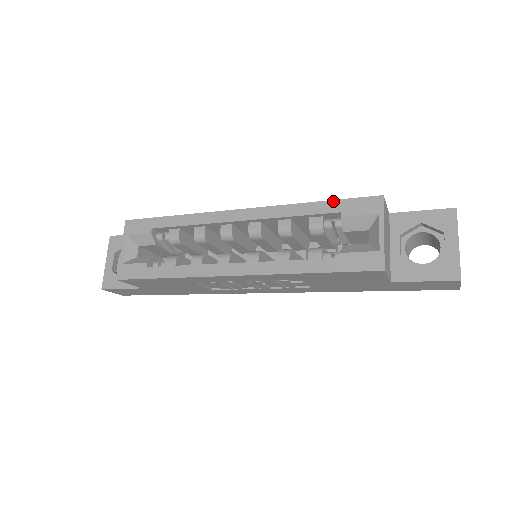
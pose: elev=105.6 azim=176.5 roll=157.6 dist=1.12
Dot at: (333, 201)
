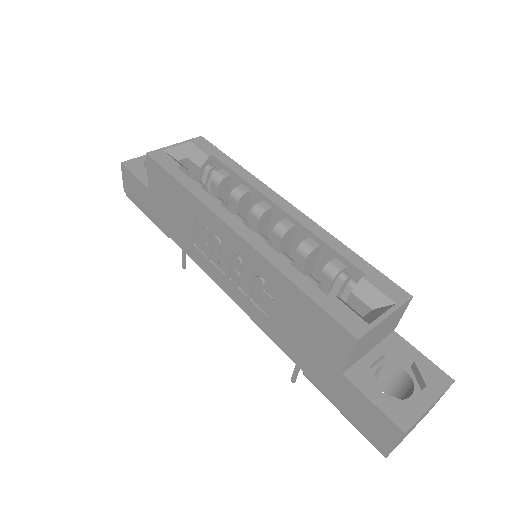
Dot at: (368, 263)
